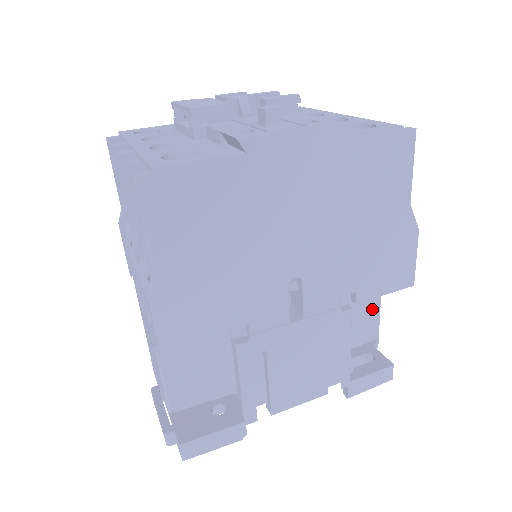
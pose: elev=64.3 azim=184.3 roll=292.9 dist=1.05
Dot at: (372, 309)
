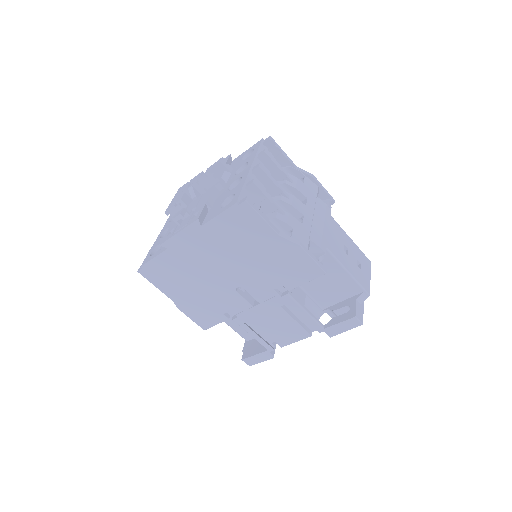
Dot at: (341, 276)
